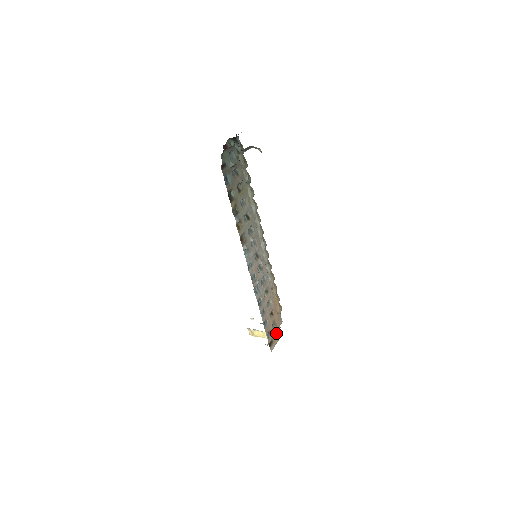
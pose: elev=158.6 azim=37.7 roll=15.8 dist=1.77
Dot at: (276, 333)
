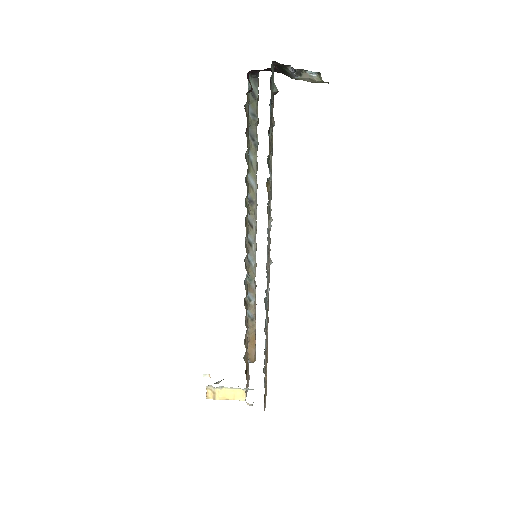
Dot at: occluded
